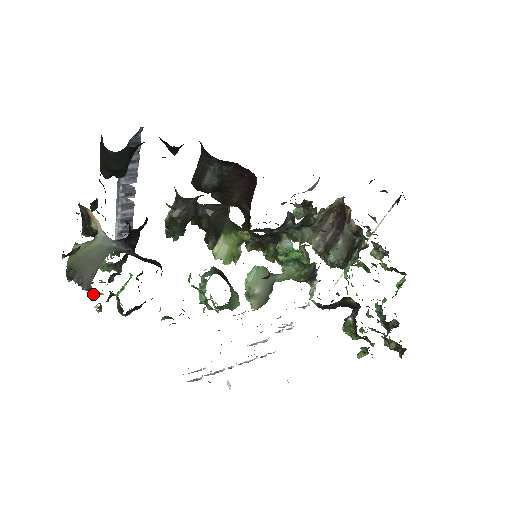
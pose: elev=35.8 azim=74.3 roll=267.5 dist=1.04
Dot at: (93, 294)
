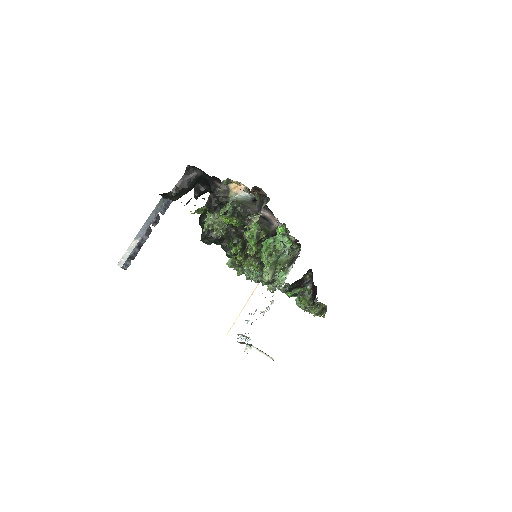
Dot at: (256, 219)
